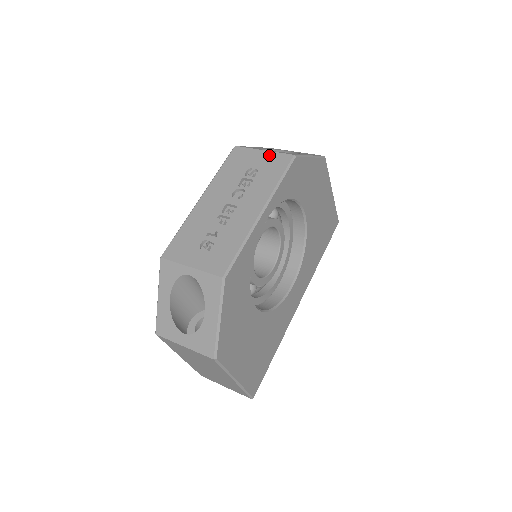
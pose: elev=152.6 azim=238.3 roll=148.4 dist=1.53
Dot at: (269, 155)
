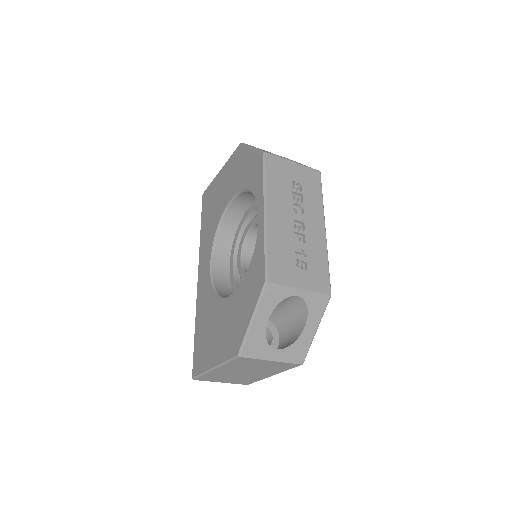
Dot at: (301, 168)
